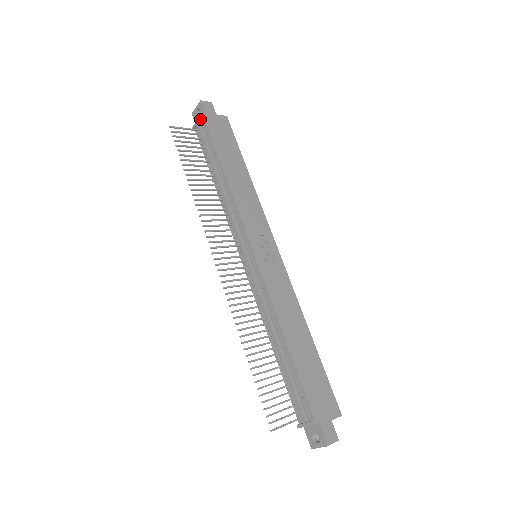
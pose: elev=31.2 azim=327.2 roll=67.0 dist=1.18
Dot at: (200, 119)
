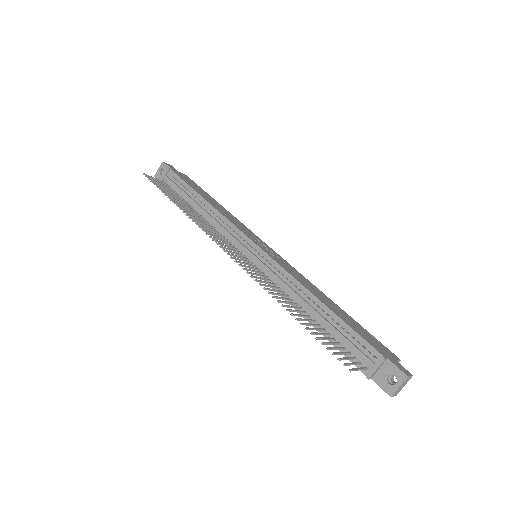
Dot at: (167, 172)
